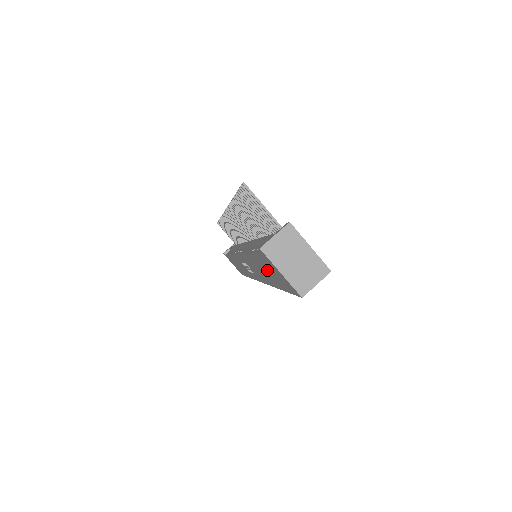
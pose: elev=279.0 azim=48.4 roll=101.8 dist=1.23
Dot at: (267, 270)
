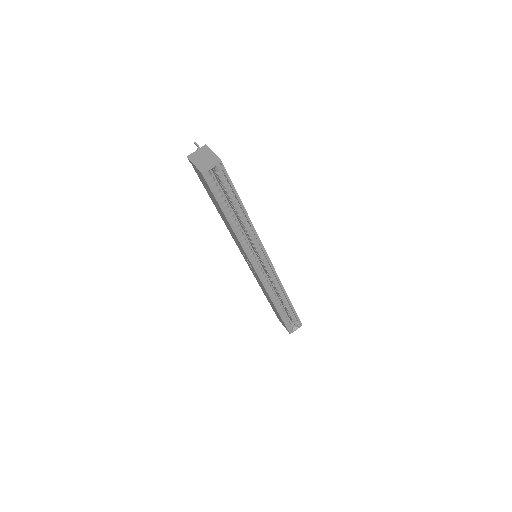
Dot at: (212, 197)
